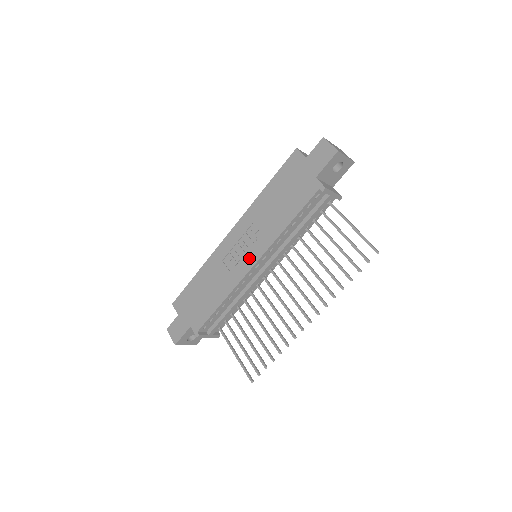
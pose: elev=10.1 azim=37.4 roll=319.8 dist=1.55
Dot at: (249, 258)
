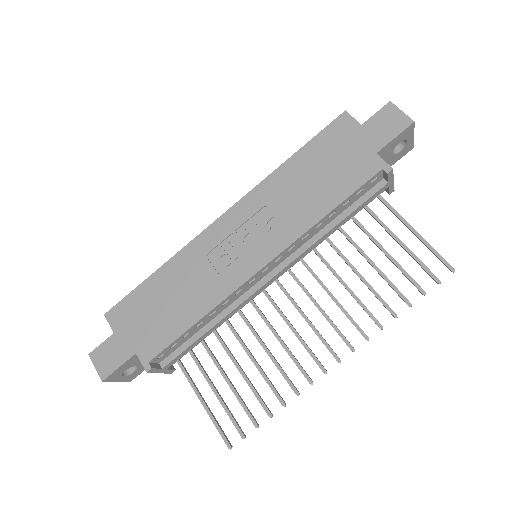
Dot at: (255, 256)
